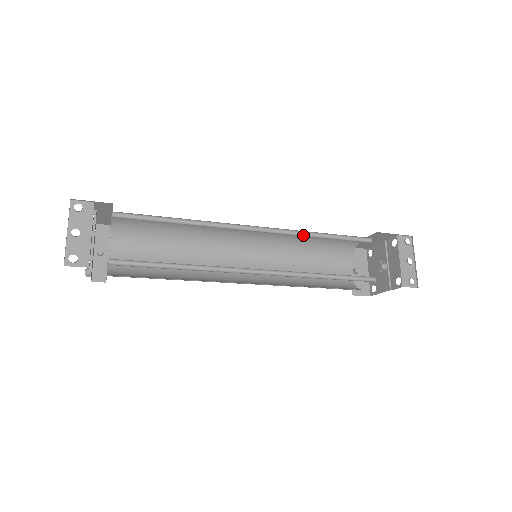
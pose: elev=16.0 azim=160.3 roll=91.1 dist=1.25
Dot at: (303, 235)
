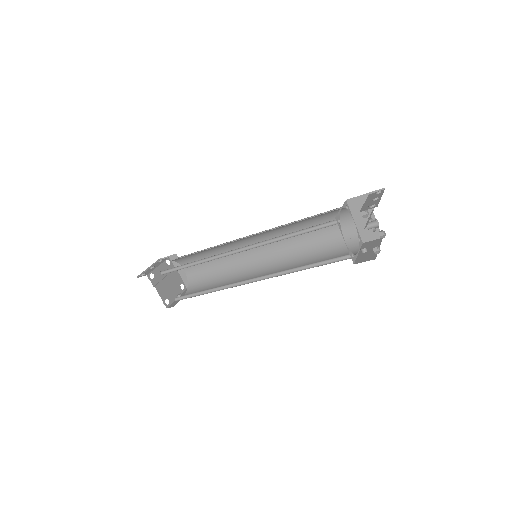
Dot at: (286, 228)
